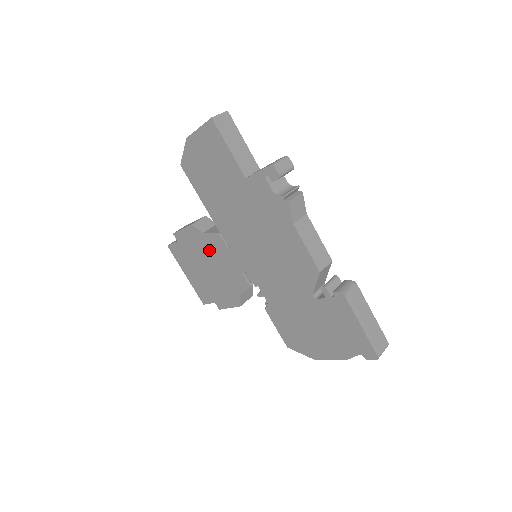
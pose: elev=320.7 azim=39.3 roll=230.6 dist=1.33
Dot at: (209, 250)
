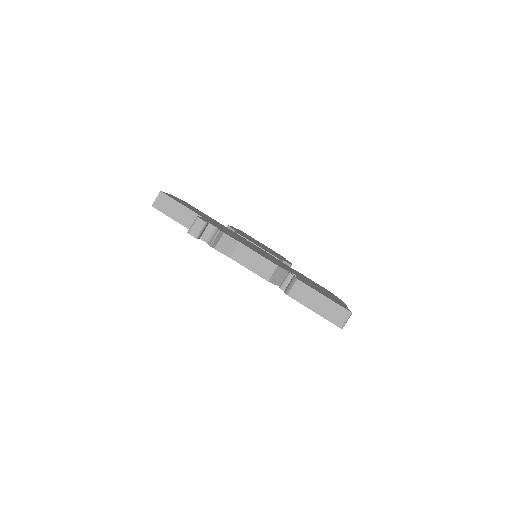
Dot at: occluded
